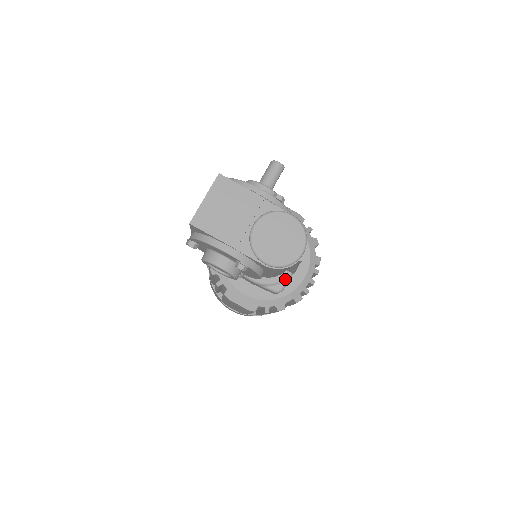
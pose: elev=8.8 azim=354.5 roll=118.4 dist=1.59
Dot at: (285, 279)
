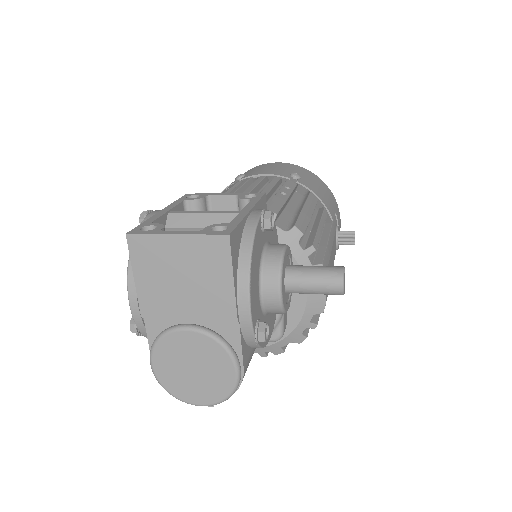
Dot at: occluded
